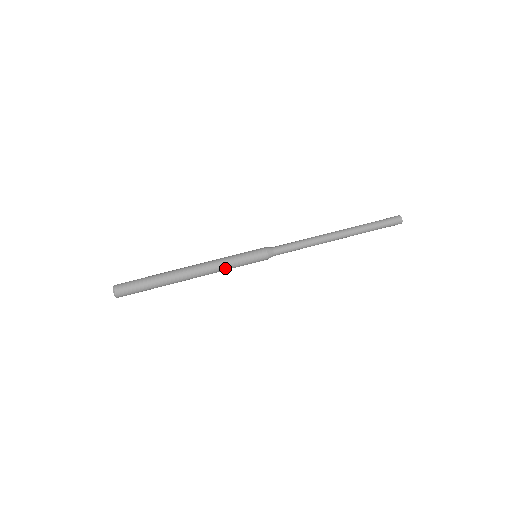
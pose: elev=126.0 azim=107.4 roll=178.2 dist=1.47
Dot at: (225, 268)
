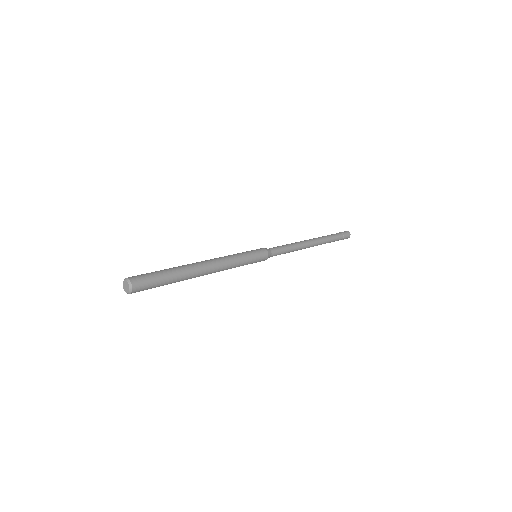
Dot at: (234, 266)
